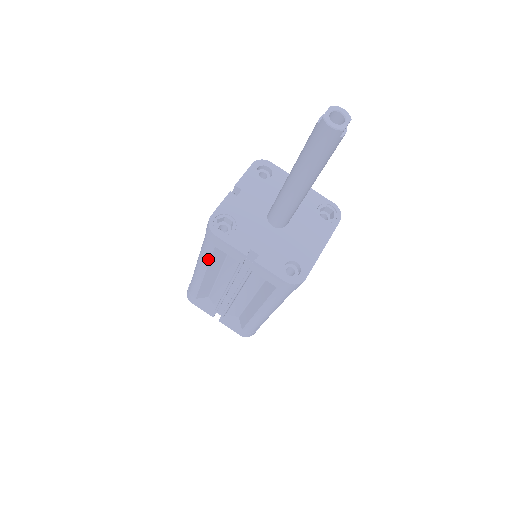
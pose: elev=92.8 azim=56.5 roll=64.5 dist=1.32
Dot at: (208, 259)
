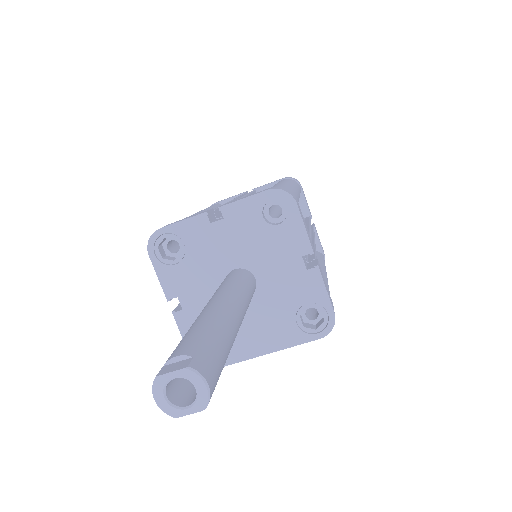
Dot at: occluded
